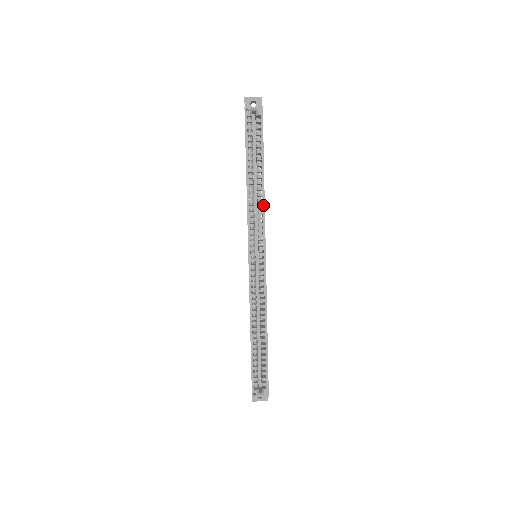
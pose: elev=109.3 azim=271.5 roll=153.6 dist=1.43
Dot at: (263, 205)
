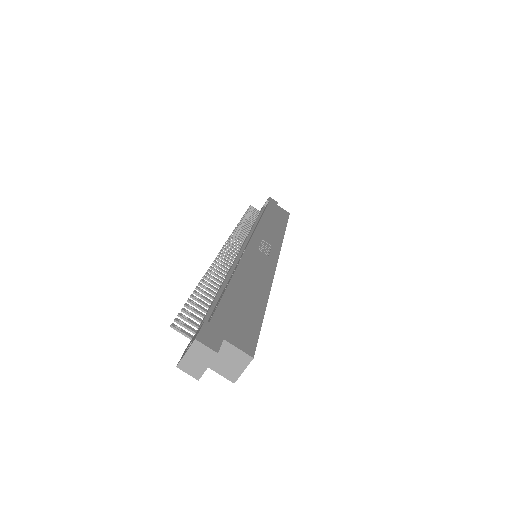
Dot at: (271, 284)
